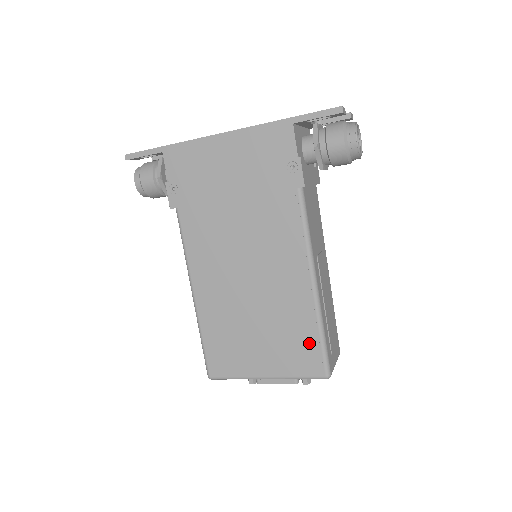
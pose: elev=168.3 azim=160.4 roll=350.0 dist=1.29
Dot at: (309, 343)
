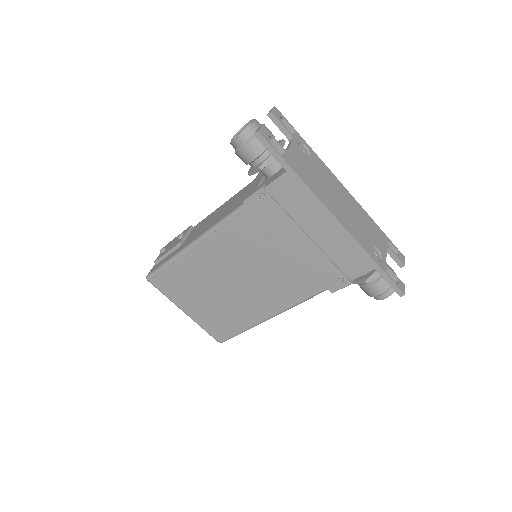
Dot at: (231, 328)
